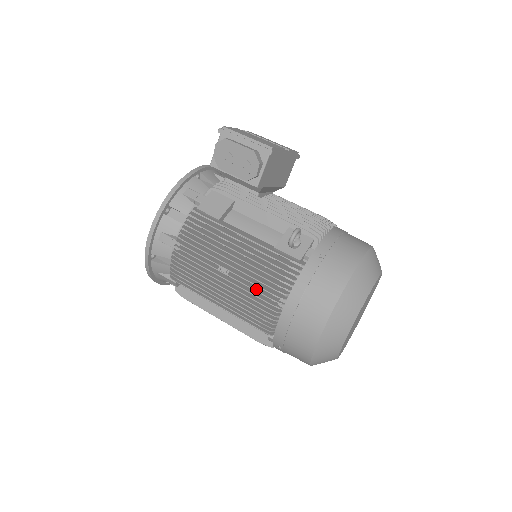
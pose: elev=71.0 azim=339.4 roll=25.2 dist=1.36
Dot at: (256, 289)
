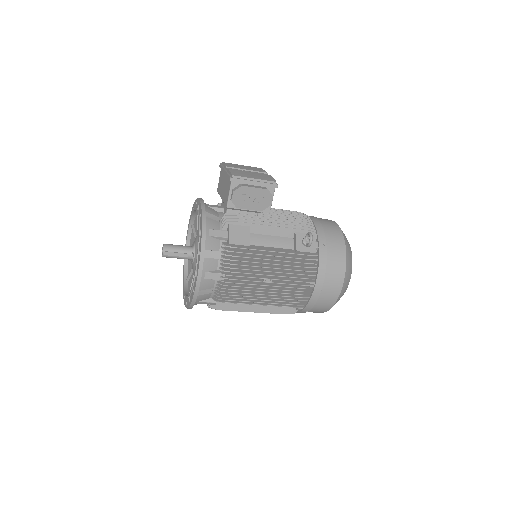
Dot at: (294, 283)
